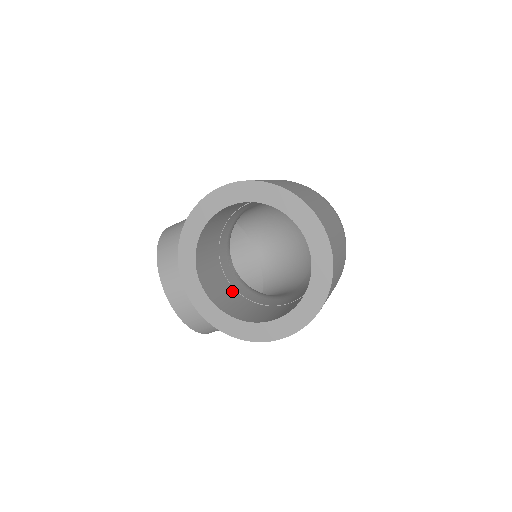
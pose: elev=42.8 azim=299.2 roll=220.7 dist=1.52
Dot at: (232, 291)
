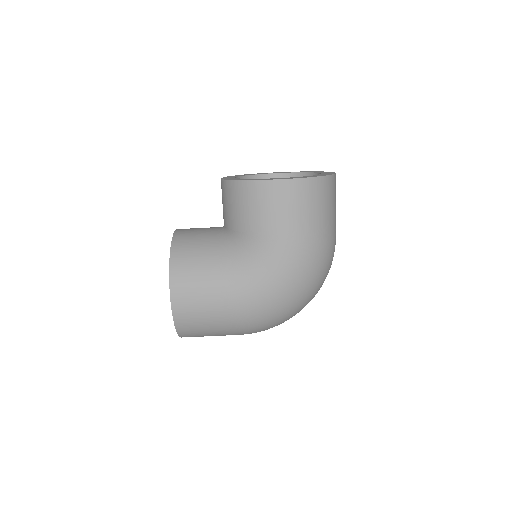
Dot at: occluded
